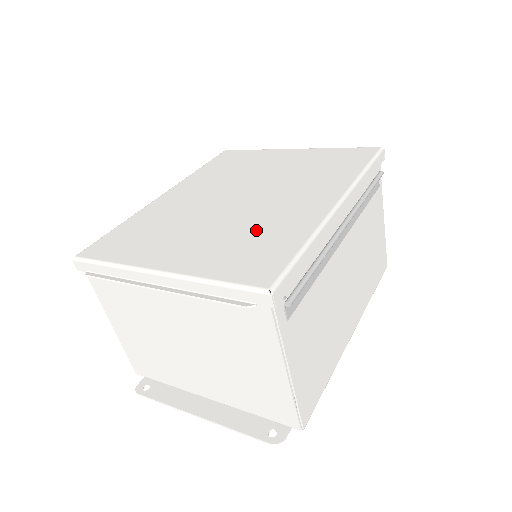
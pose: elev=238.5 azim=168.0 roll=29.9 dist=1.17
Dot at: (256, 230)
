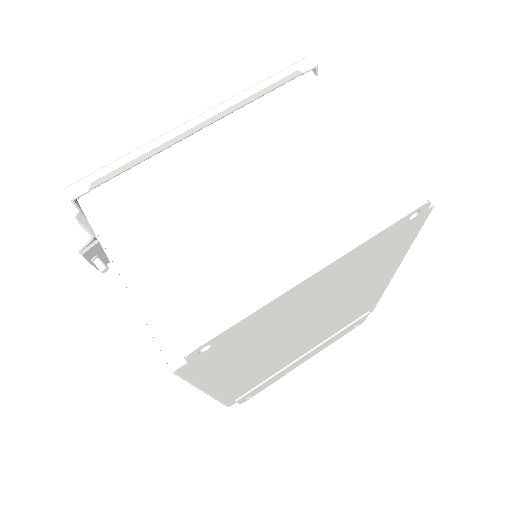
Dot at: occluded
